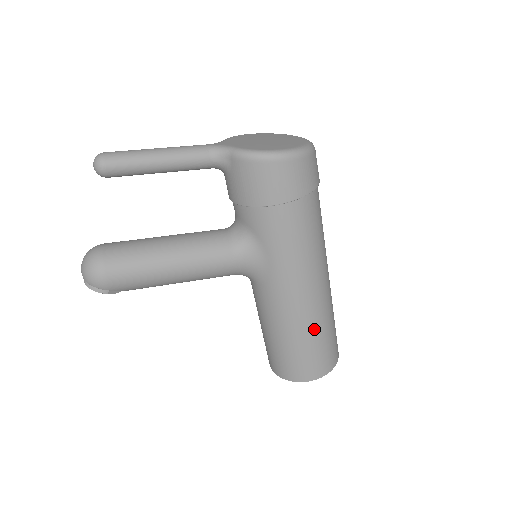
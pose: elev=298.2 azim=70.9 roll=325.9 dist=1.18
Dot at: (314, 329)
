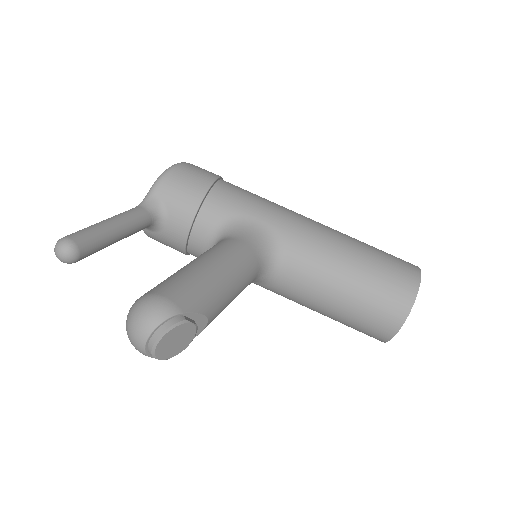
Dot at: (354, 240)
